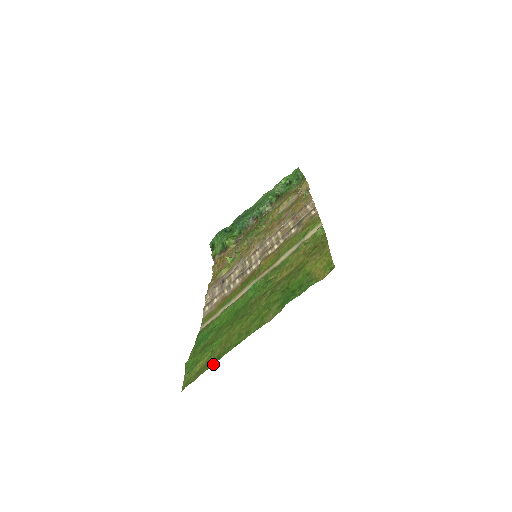
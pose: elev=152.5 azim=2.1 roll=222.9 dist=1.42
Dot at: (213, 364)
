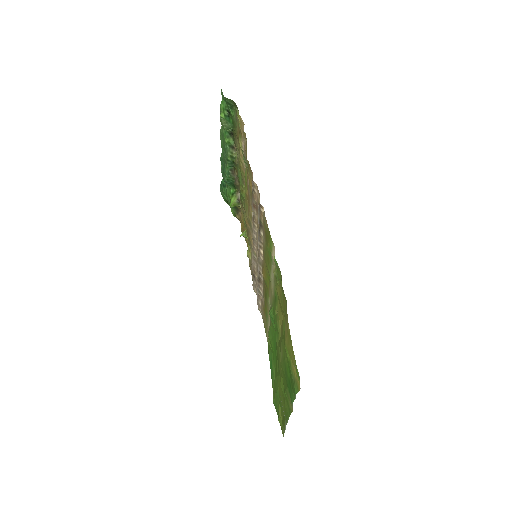
Dot at: (285, 429)
